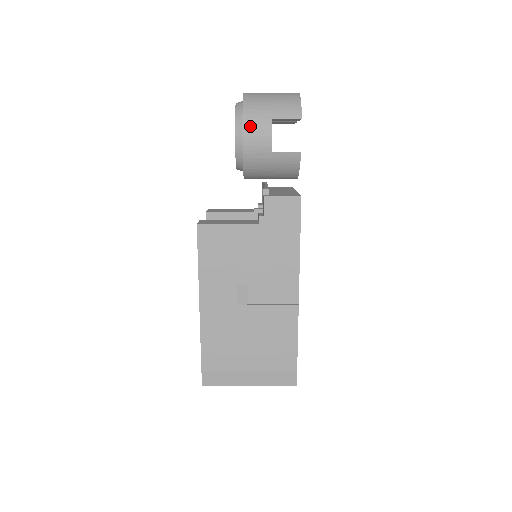
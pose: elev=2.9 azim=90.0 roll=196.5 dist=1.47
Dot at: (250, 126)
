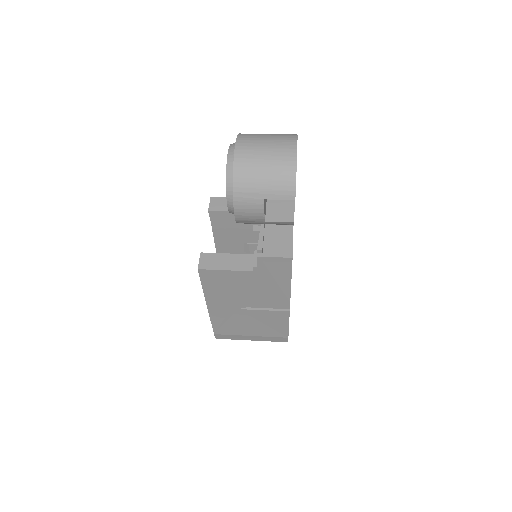
Dot at: (241, 205)
